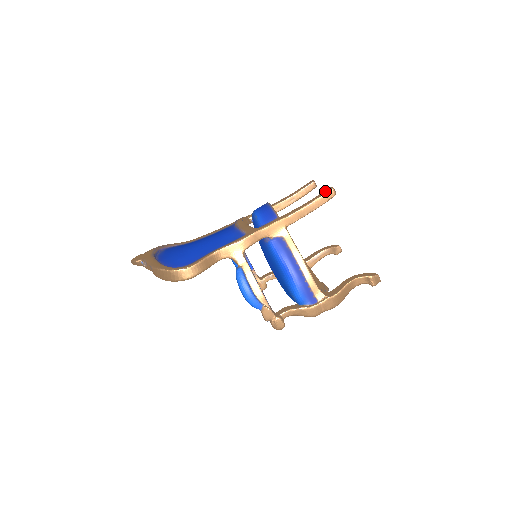
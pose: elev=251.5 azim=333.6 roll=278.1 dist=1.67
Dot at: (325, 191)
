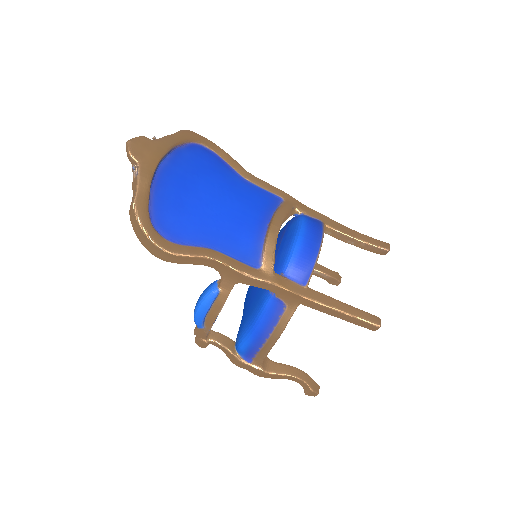
Dot at: (371, 319)
